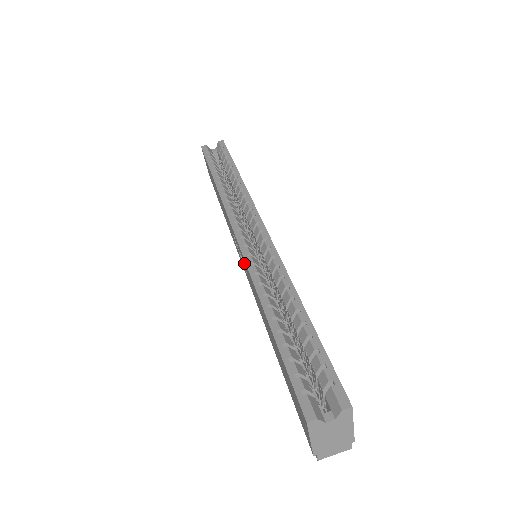
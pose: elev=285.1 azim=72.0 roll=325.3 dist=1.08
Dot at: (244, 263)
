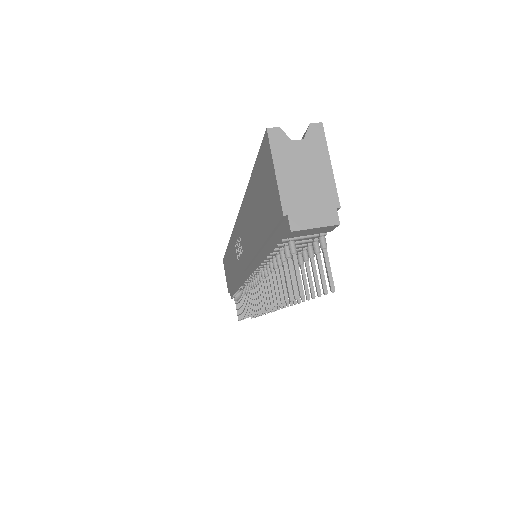
Dot at: (239, 231)
